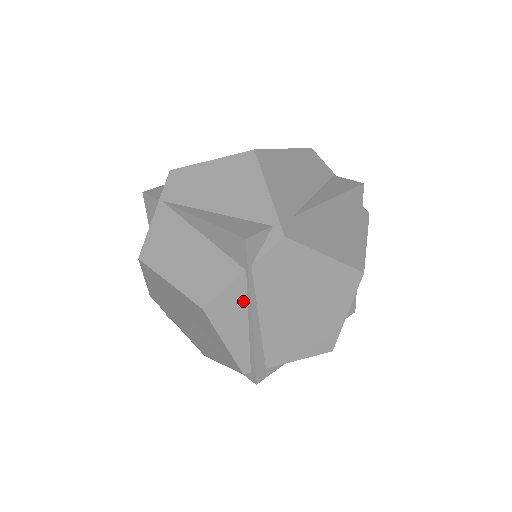
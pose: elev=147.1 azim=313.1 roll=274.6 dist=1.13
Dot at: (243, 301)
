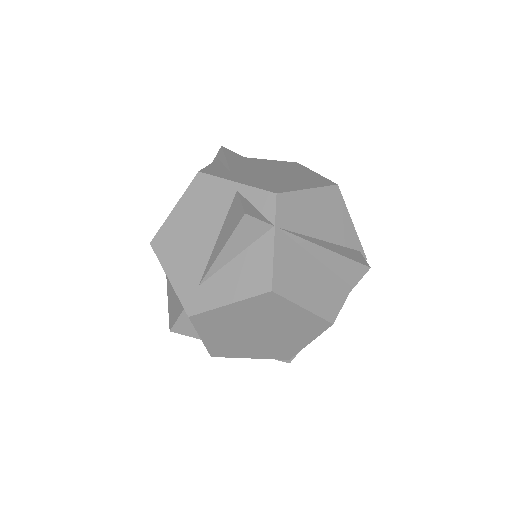
Dot at: occluded
